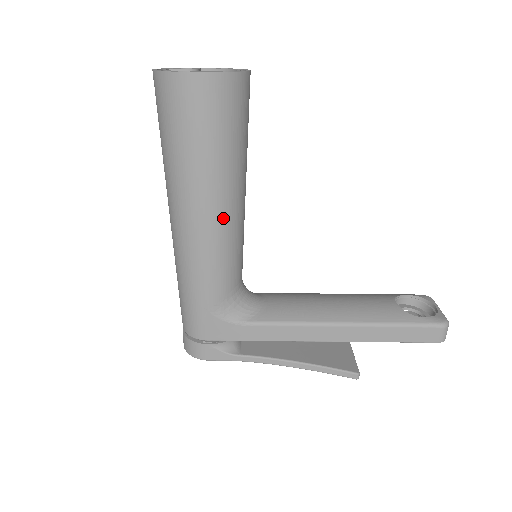
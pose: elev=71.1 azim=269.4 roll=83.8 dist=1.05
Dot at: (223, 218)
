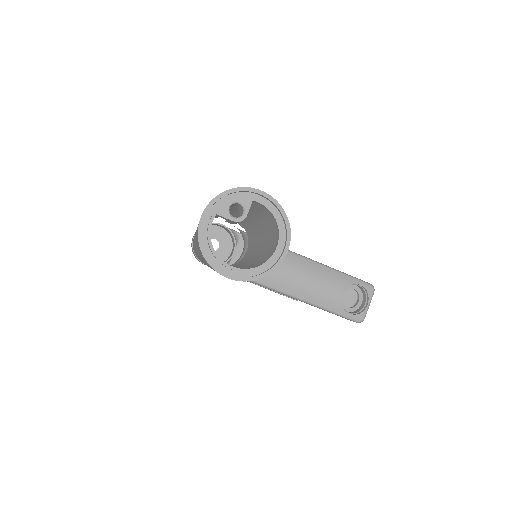
Dot at: occluded
